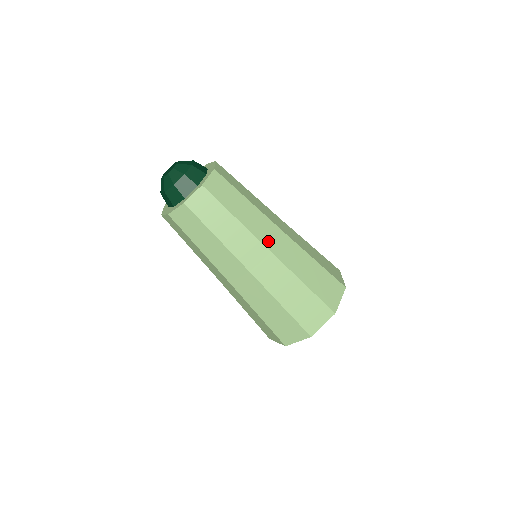
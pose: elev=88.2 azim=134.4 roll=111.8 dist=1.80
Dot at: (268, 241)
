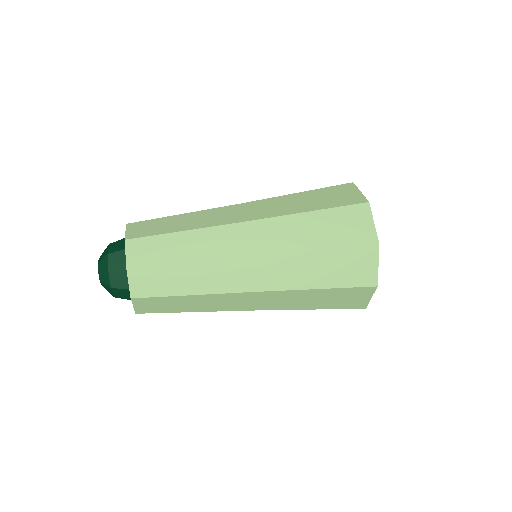
Dot at: (239, 249)
